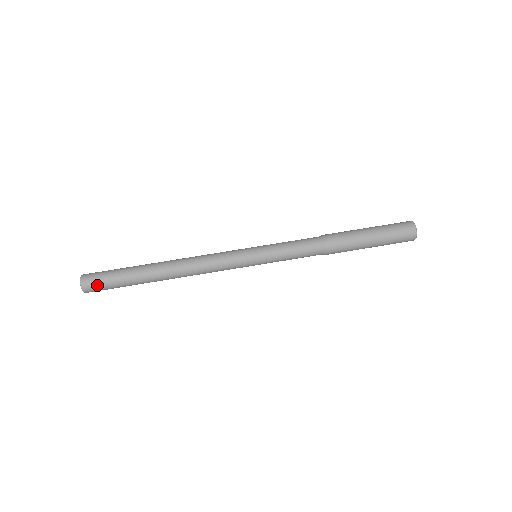
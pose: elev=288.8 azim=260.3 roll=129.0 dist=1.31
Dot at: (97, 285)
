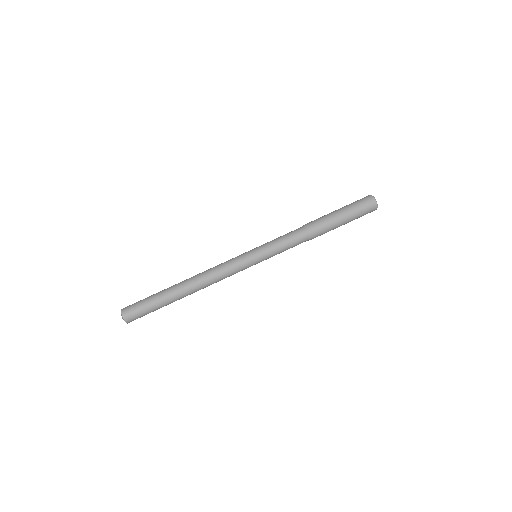
Dot at: (137, 316)
